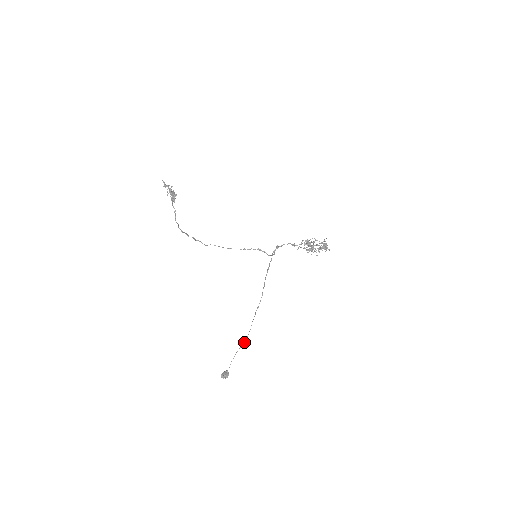
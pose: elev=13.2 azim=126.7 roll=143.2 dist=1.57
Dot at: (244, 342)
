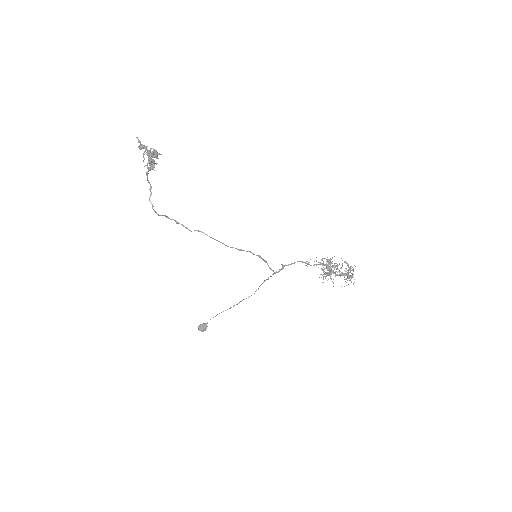
Dot at: (229, 308)
